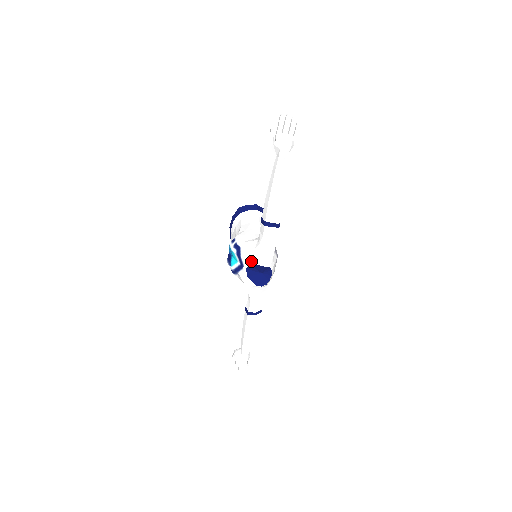
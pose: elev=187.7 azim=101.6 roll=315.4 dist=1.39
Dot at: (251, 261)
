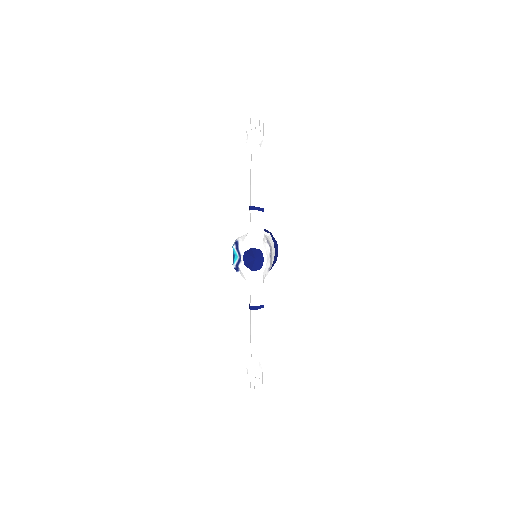
Dot at: (245, 248)
